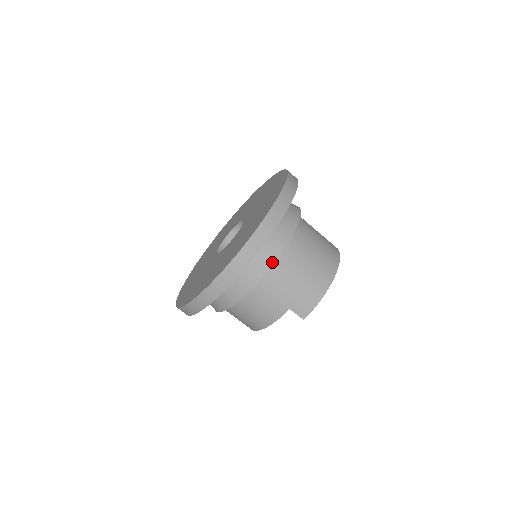
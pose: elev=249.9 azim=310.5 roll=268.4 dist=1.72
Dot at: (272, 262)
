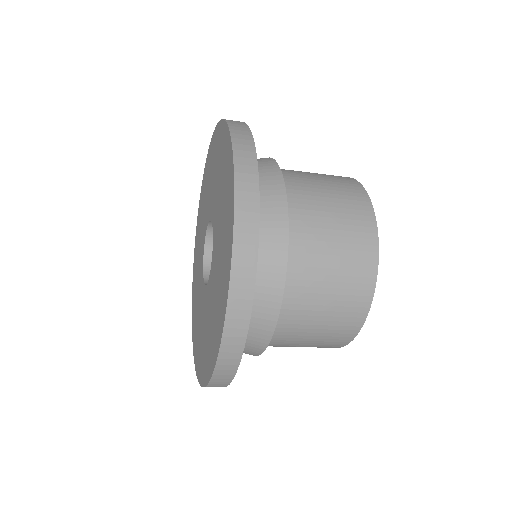
Dot at: (260, 351)
